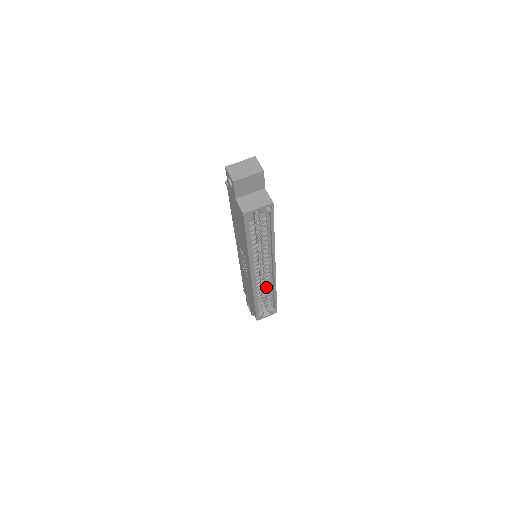
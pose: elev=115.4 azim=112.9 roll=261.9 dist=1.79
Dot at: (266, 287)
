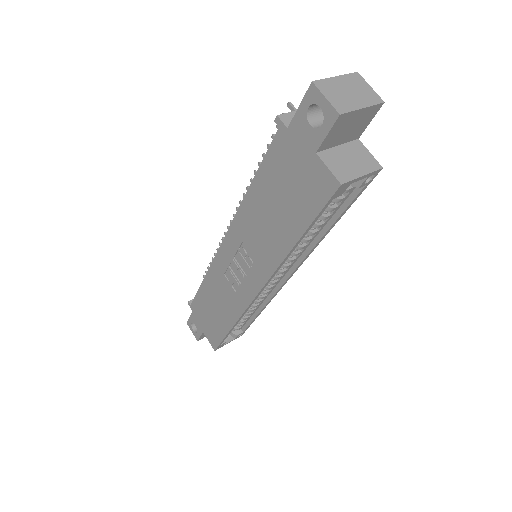
Dot at: (253, 303)
